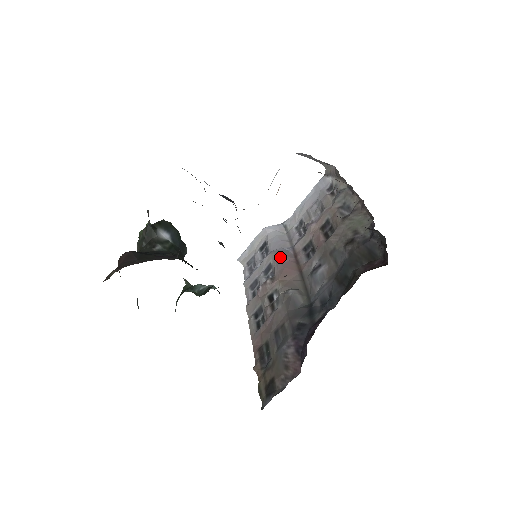
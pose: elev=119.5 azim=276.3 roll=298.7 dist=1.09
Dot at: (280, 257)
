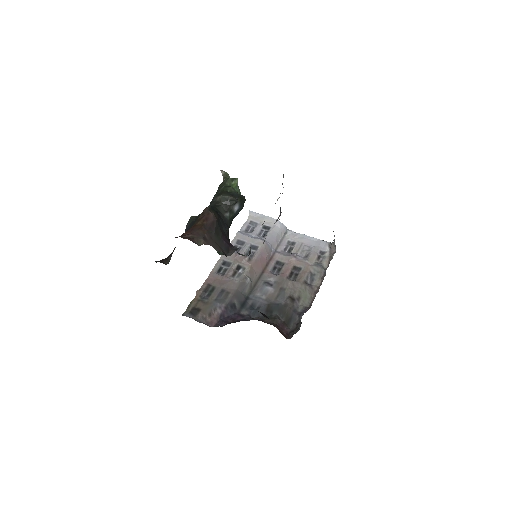
Dot at: (265, 252)
